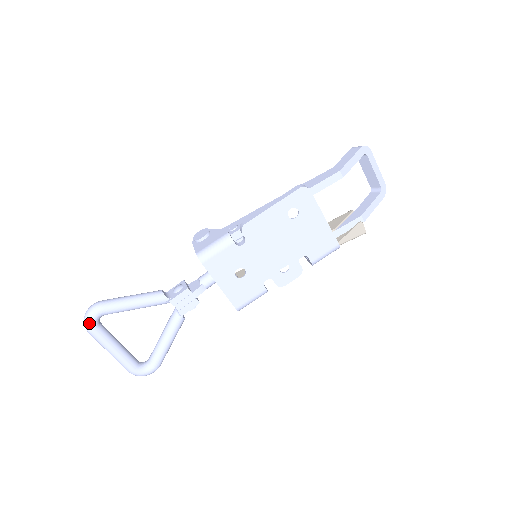
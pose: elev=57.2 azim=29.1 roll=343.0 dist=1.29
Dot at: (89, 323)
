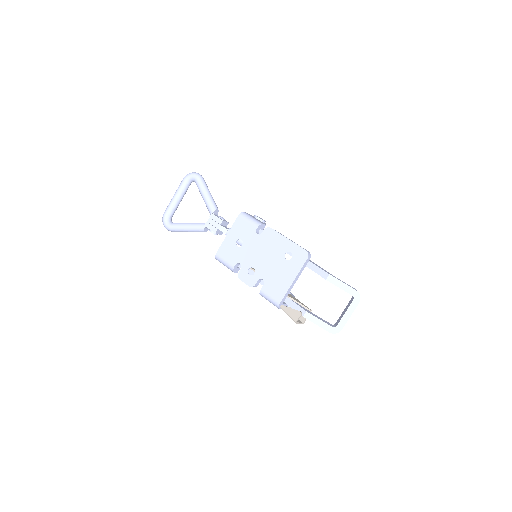
Dot at: (189, 175)
